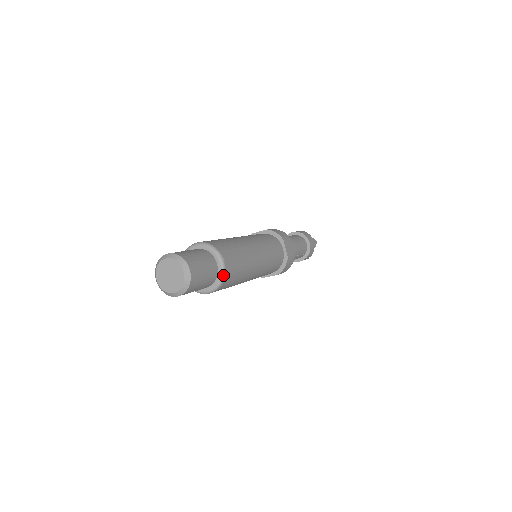
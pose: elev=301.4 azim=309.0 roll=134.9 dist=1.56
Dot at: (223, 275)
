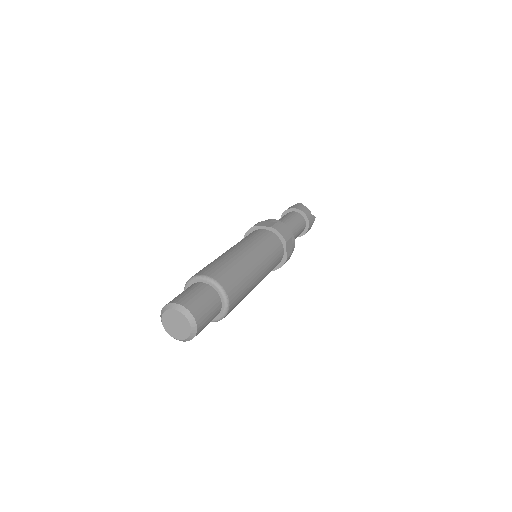
Dot at: (226, 313)
